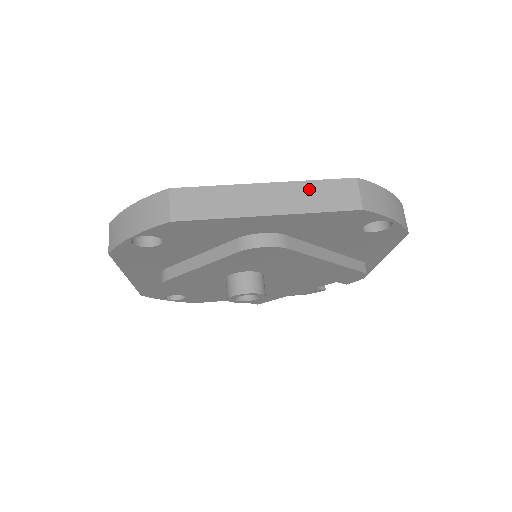
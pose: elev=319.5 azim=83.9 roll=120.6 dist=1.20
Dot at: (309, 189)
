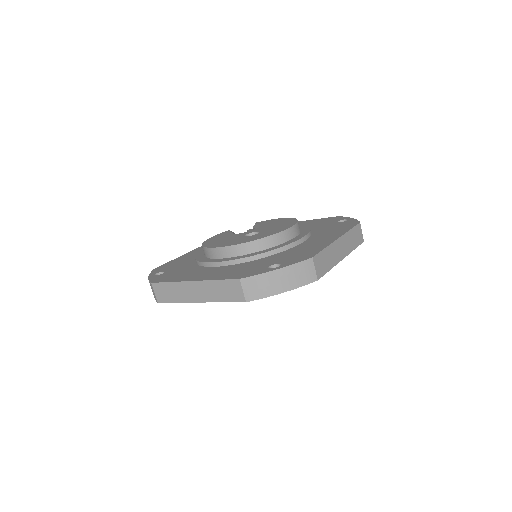
Dot at: (350, 236)
